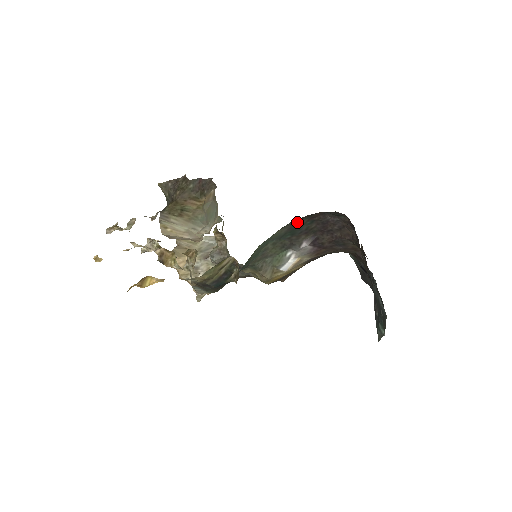
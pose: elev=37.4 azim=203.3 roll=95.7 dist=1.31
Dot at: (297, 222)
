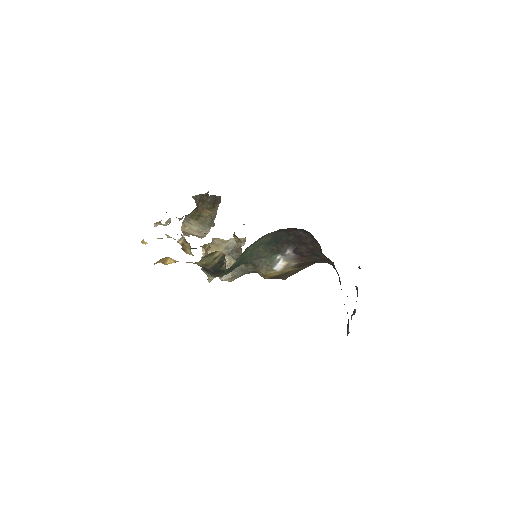
Dot at: (277, 233)
